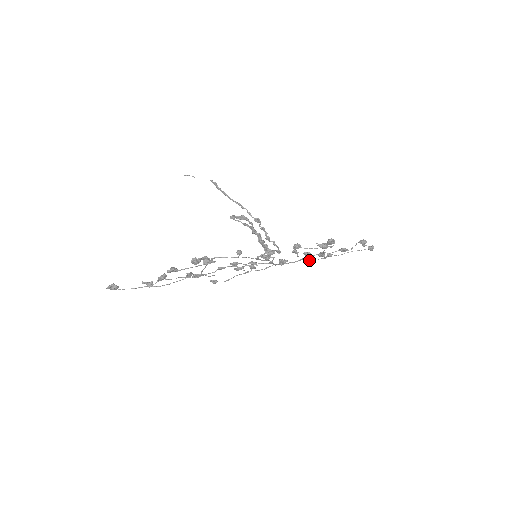
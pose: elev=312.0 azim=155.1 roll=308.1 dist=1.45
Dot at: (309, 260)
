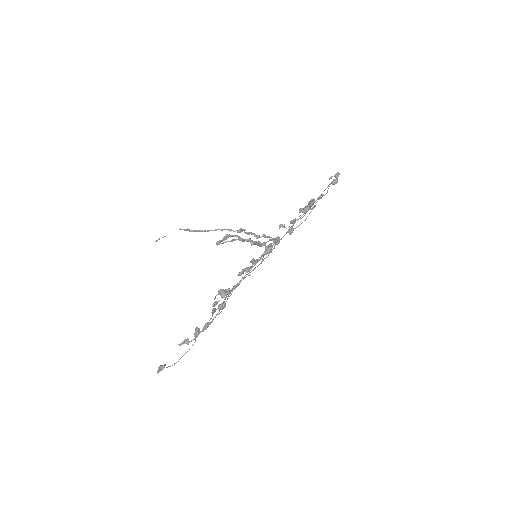
Dot at: occluded
